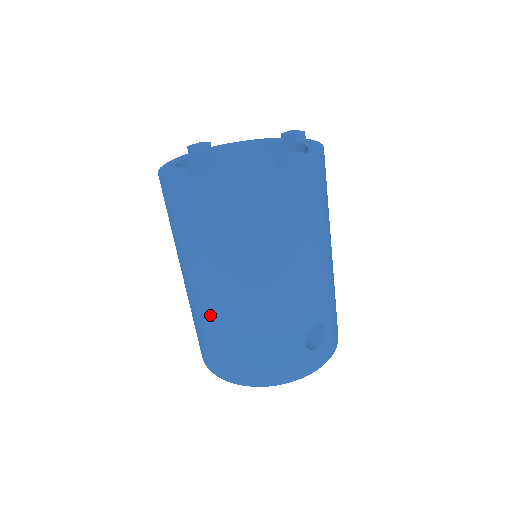
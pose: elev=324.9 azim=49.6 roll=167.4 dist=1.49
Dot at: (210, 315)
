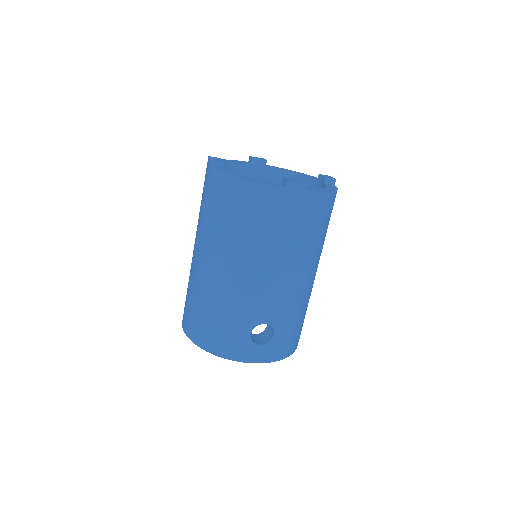
Dot at: (195, 276)
